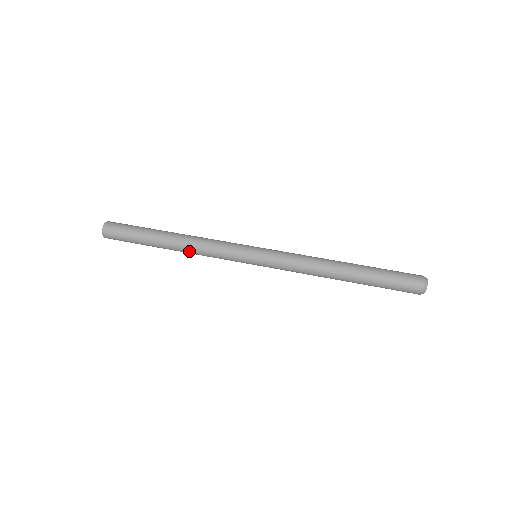
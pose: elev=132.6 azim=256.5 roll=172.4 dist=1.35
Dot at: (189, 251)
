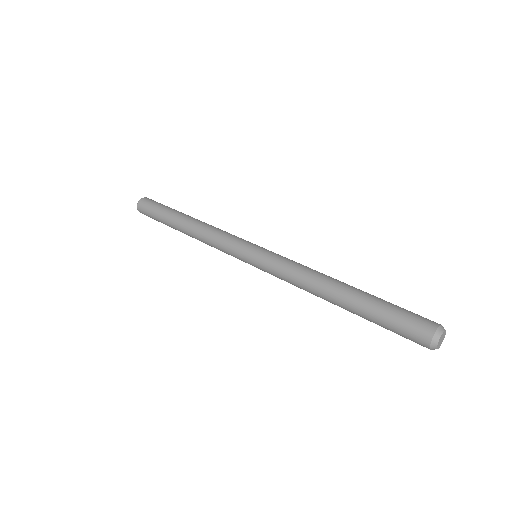
Dot at: occluded
